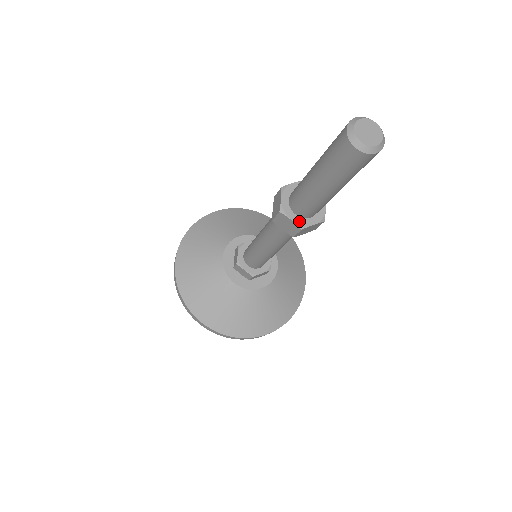
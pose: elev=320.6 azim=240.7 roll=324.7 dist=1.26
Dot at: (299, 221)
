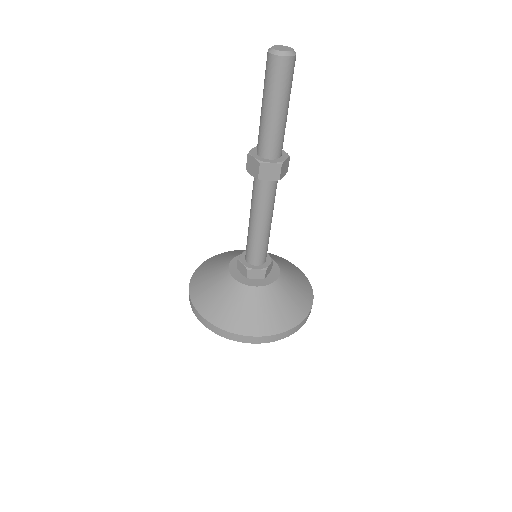
Dot at: (260, 159)
